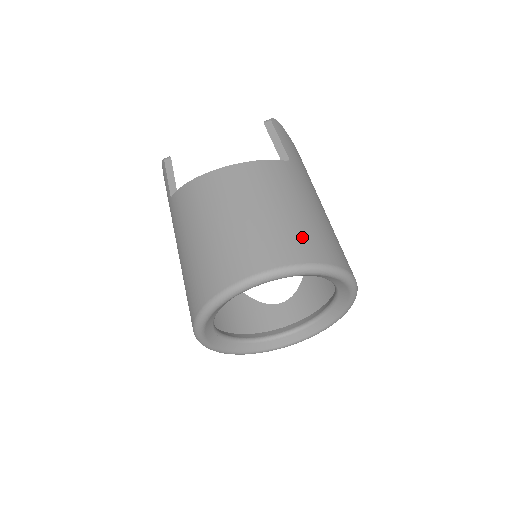
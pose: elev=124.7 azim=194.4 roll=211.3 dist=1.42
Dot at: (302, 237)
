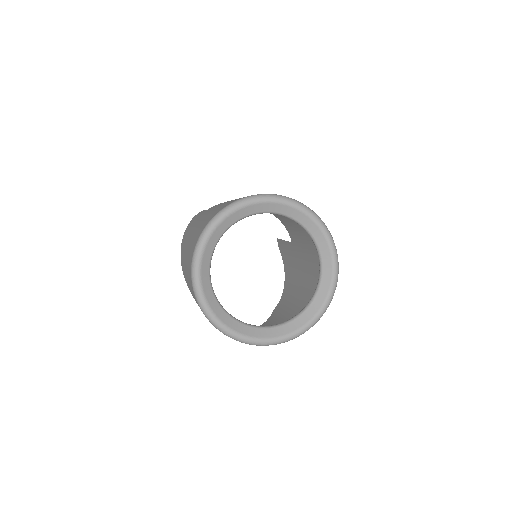
Dot at: occluded
